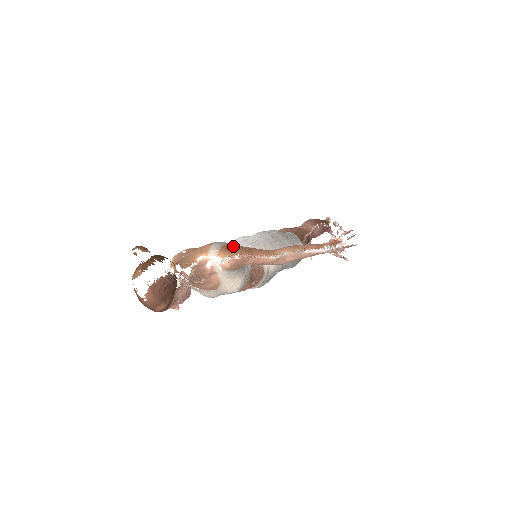
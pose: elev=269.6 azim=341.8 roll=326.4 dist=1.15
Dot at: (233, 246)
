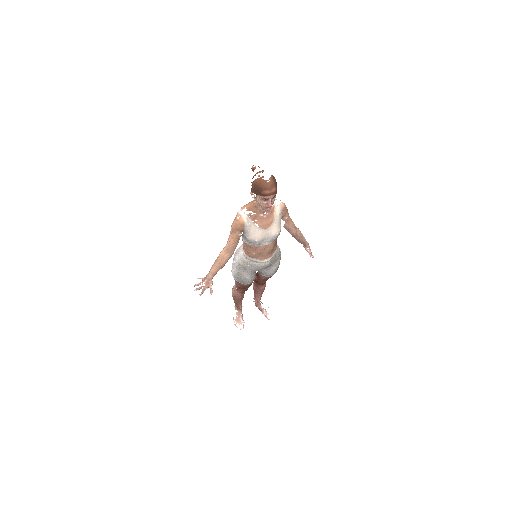
Dot at: occluded
